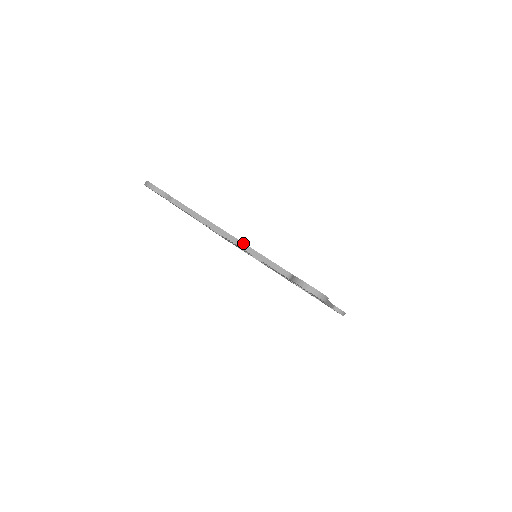
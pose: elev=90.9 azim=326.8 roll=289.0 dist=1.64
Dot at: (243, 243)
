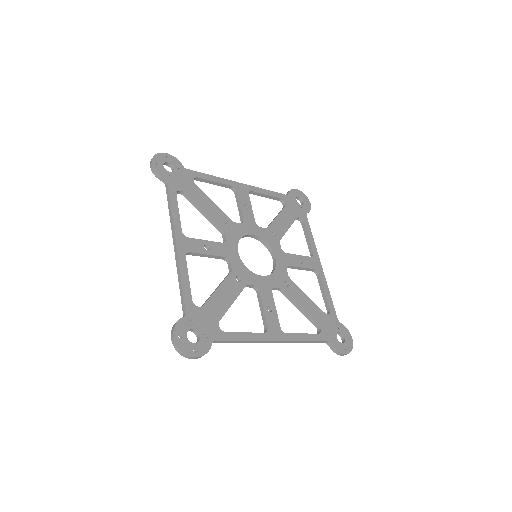
Dot at: (178, 258)
